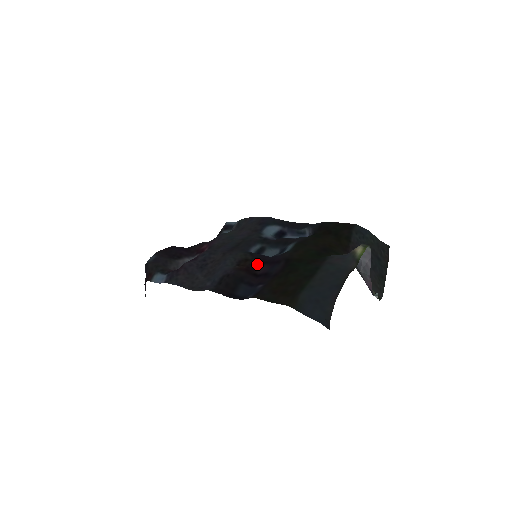
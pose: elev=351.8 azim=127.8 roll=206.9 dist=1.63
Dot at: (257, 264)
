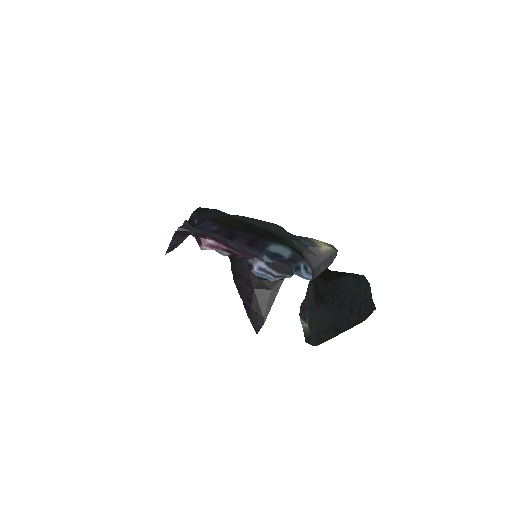
Dot at: occluded
